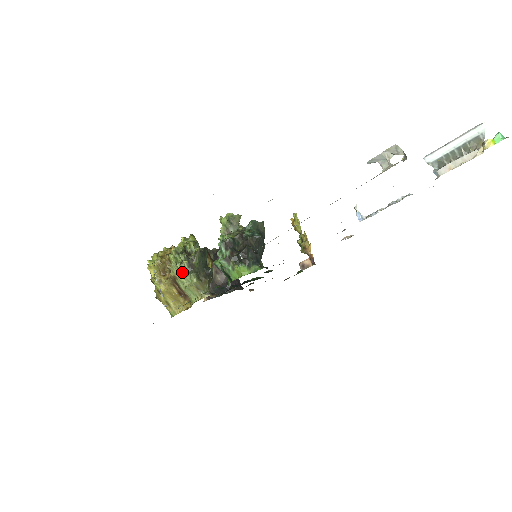
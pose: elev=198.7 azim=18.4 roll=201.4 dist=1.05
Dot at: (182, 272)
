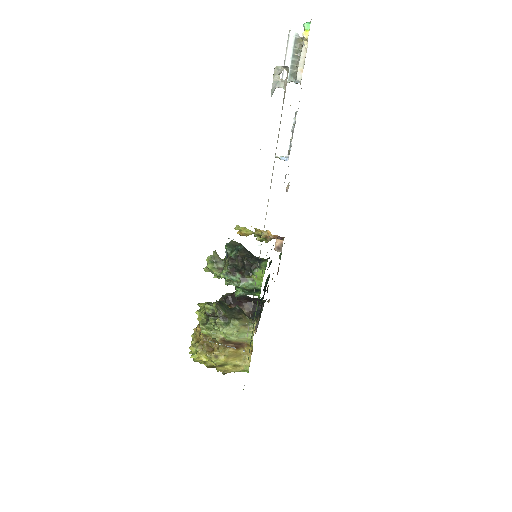
Dot at: (224, 328)
